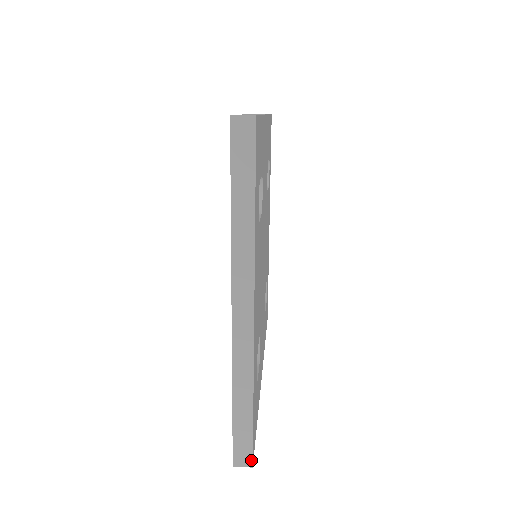
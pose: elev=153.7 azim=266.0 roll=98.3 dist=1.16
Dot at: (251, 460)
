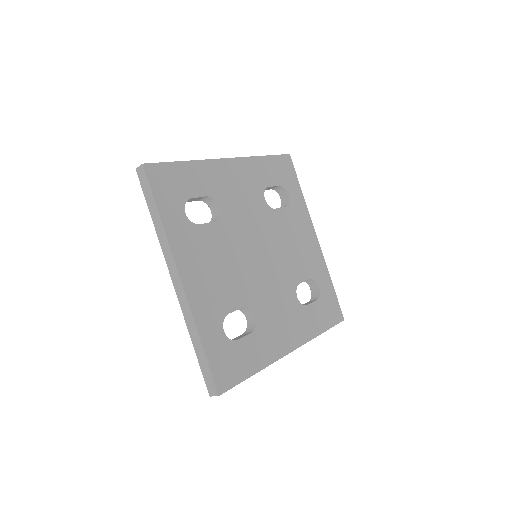
Dot at: (216, 390)
